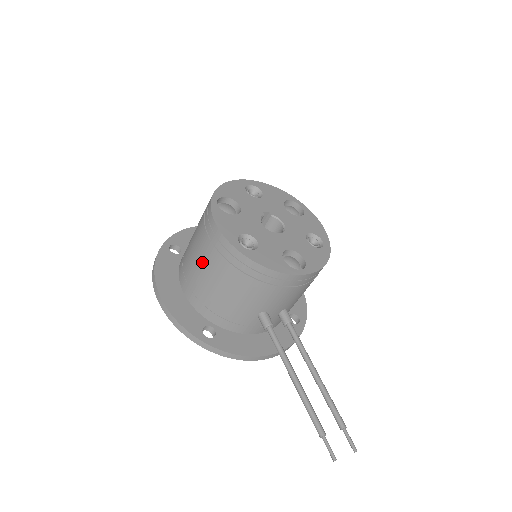
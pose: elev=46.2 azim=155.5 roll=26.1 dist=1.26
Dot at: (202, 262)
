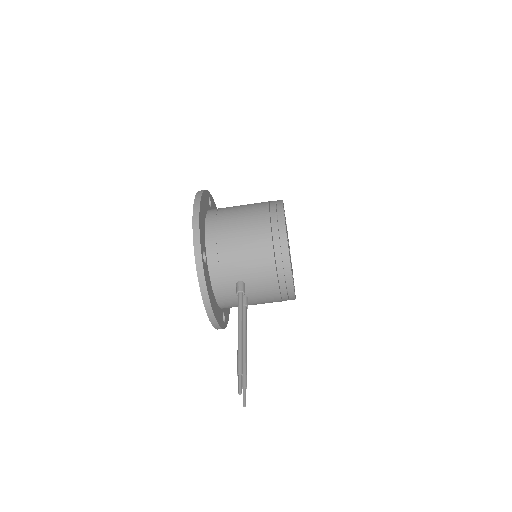
Dot at: (248, 219)
